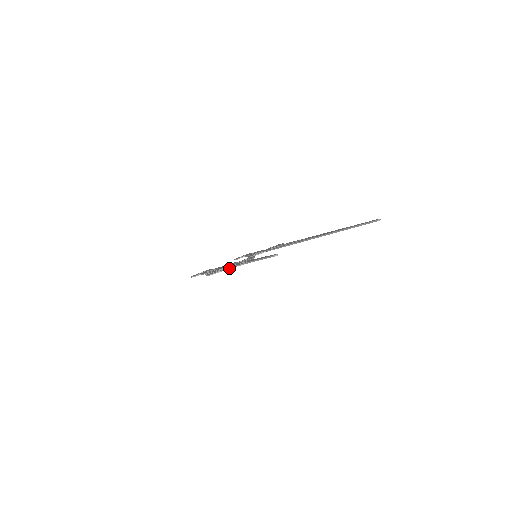
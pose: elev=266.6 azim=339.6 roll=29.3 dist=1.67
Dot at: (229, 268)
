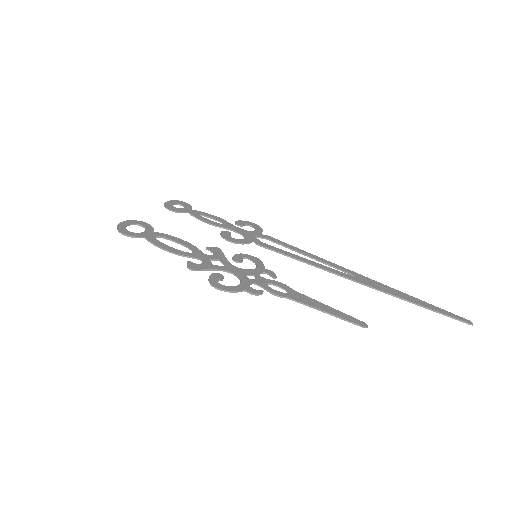
Dot at: (261, 293)
